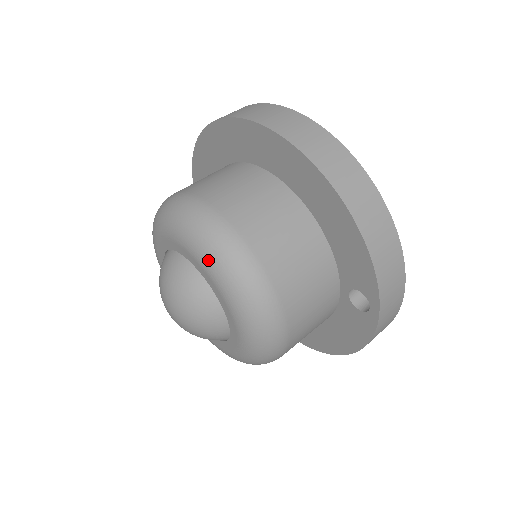
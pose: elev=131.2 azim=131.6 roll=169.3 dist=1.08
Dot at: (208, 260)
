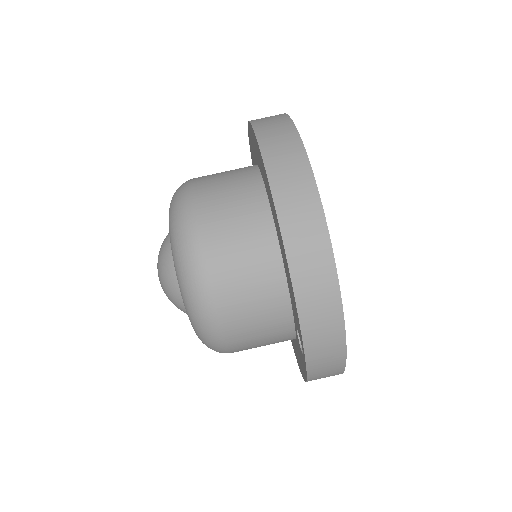
Dot at: (173, 252)
